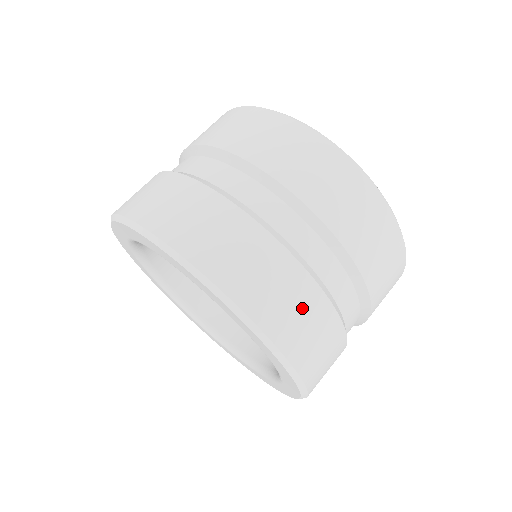
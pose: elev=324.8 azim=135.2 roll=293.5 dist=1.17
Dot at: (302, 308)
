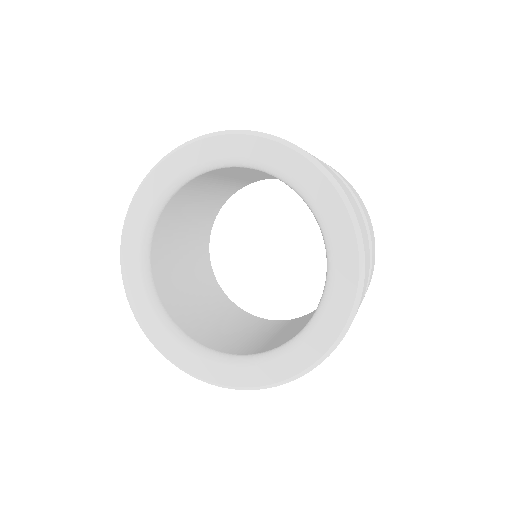
Dot at: (355, 204)
